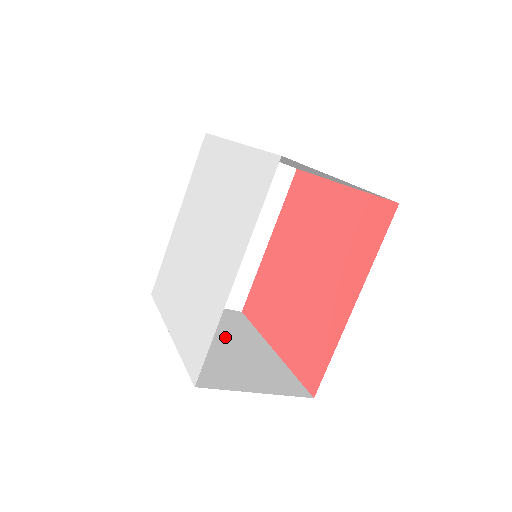
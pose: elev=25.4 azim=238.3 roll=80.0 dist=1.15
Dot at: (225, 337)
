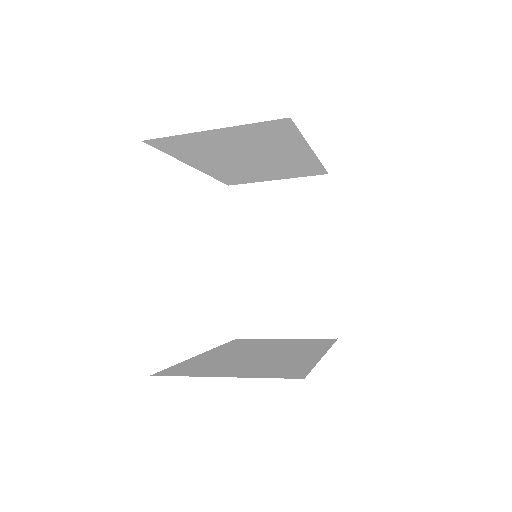
Dot at: (284, 251)
